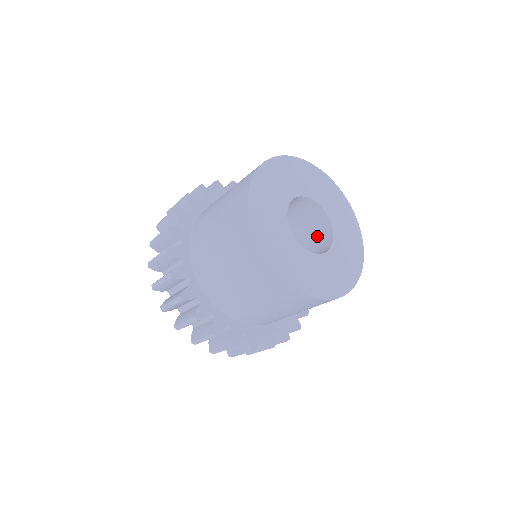
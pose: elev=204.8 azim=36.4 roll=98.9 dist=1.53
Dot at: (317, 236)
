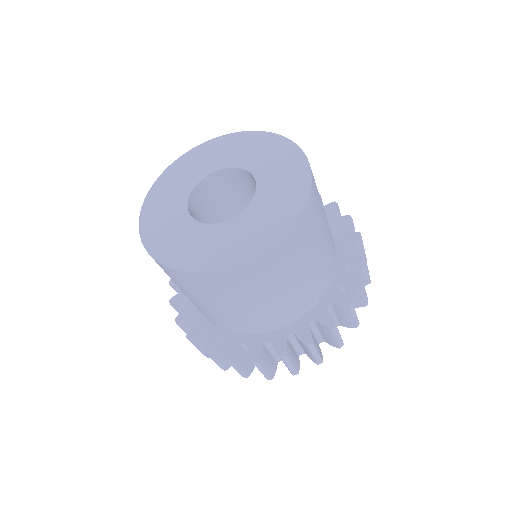
Dot at: occluded
